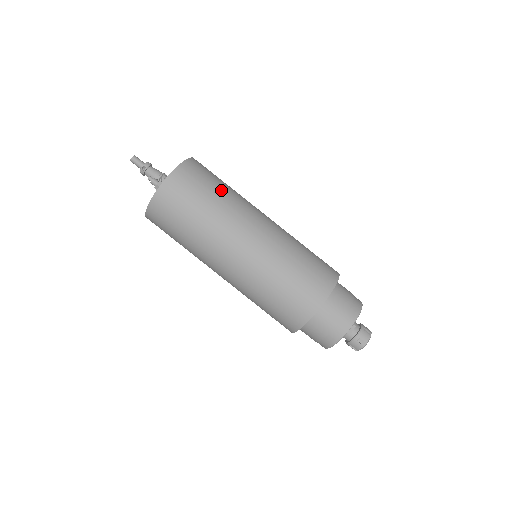
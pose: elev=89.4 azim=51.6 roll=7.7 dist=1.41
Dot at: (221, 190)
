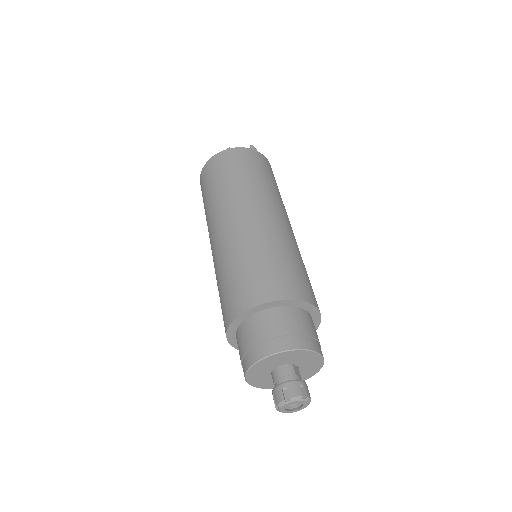
Dot at: occluded
